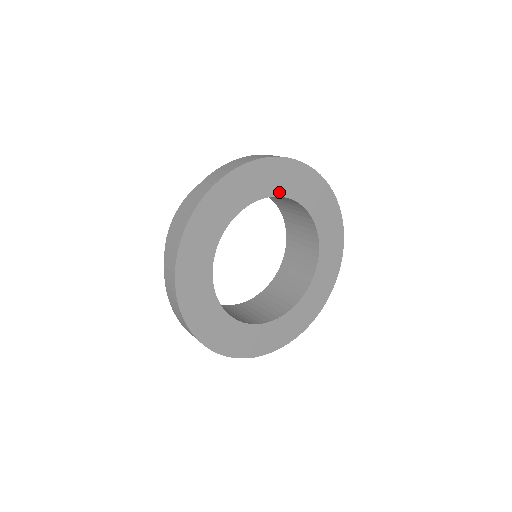
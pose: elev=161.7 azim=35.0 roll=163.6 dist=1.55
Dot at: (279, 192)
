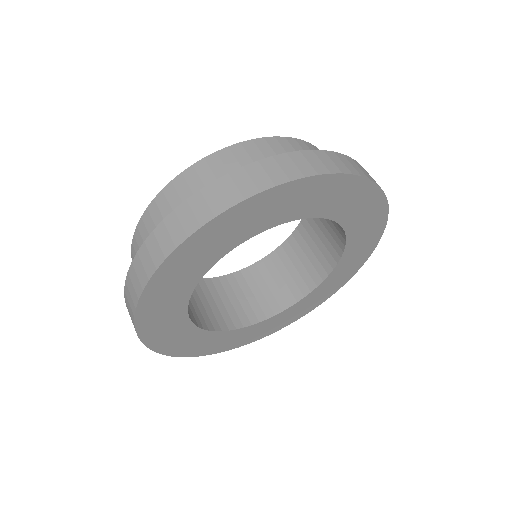
Dot at: (331, 214)
